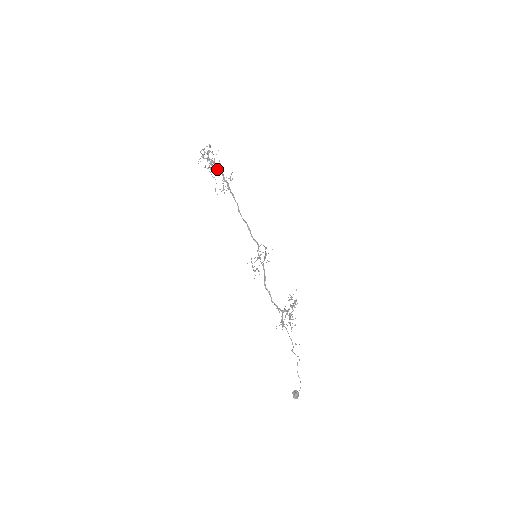
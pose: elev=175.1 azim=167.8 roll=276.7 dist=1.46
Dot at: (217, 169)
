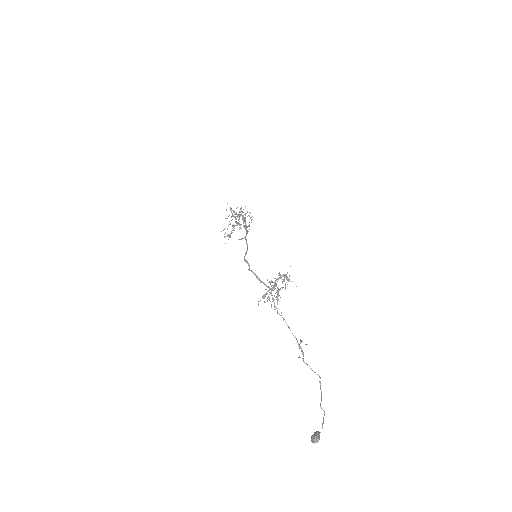
Dot at: (242, 218)
